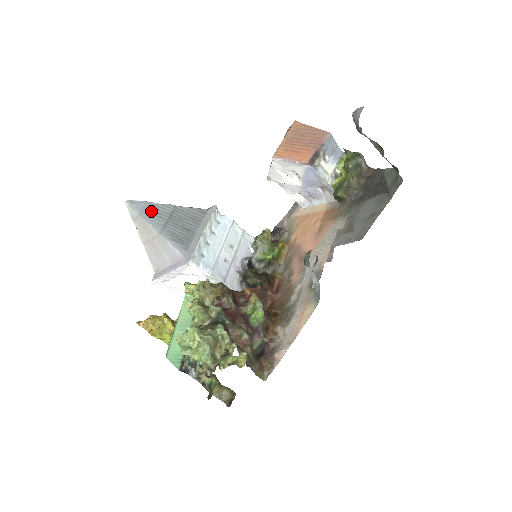
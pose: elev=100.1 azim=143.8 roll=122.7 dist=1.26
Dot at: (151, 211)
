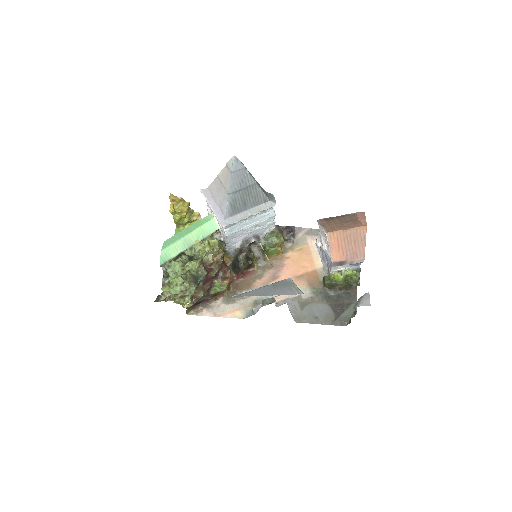
Dot at: (240, 175)
